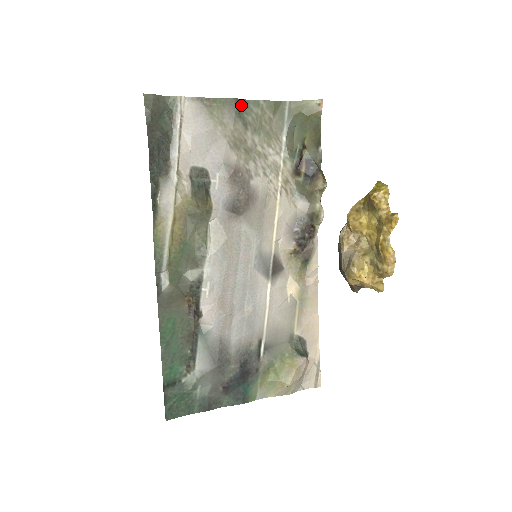
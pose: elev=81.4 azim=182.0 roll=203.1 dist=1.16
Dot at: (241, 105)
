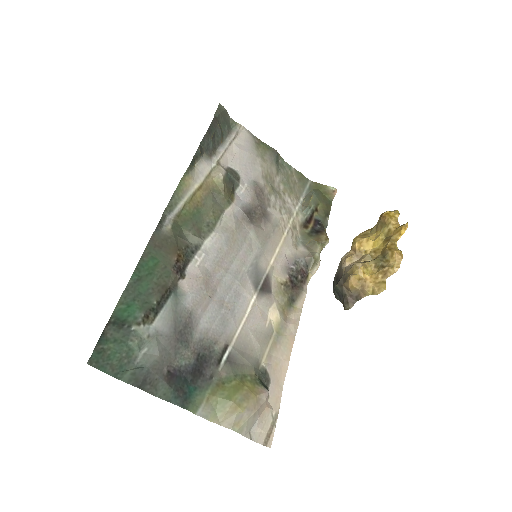
Dot at: (279, 159)
